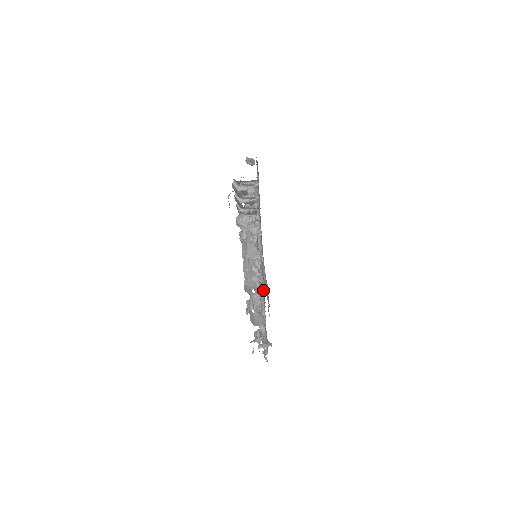
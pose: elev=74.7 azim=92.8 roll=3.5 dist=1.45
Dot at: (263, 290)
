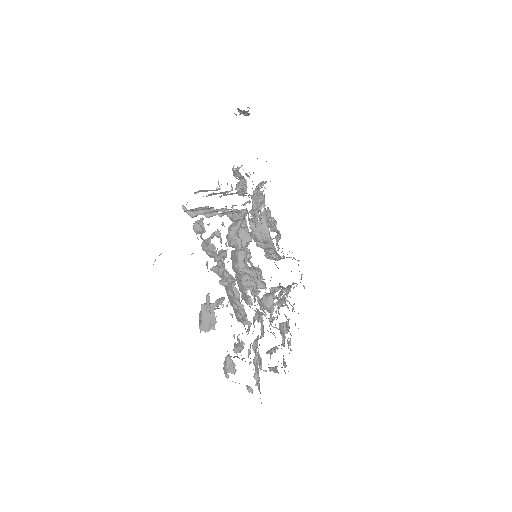
Dot at: occluded
